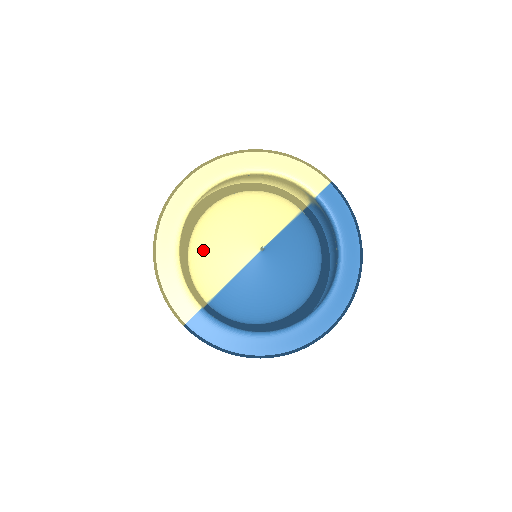
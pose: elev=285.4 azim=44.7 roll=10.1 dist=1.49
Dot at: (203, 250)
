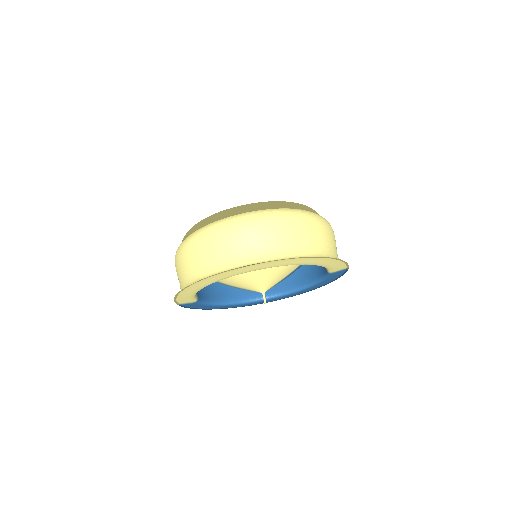
Dot at: occluded
